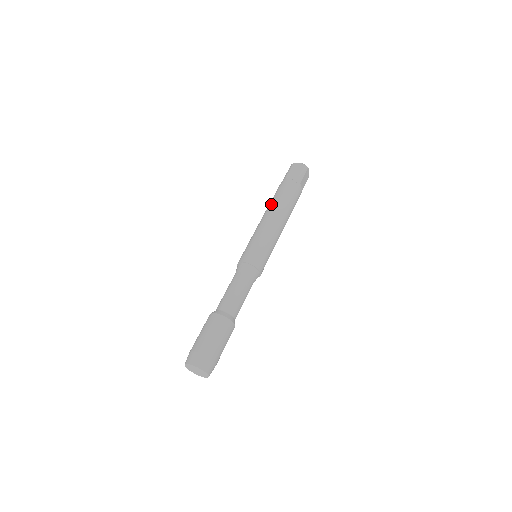
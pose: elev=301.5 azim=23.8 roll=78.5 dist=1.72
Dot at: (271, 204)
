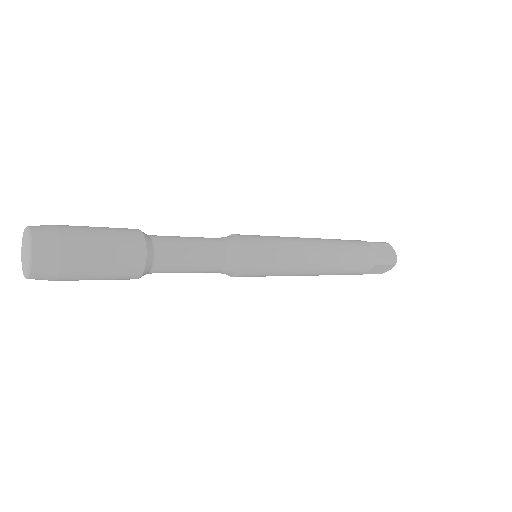
Dot at: occluded
